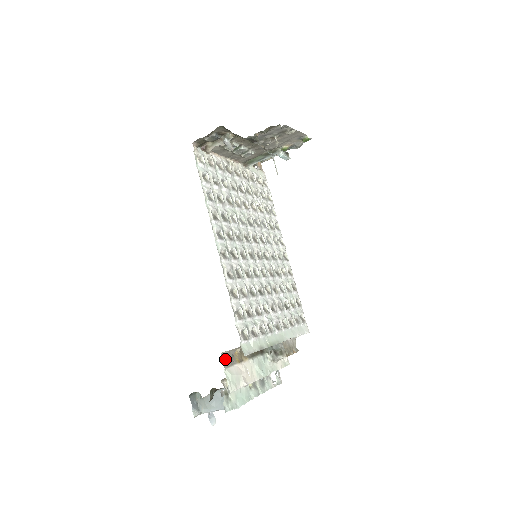
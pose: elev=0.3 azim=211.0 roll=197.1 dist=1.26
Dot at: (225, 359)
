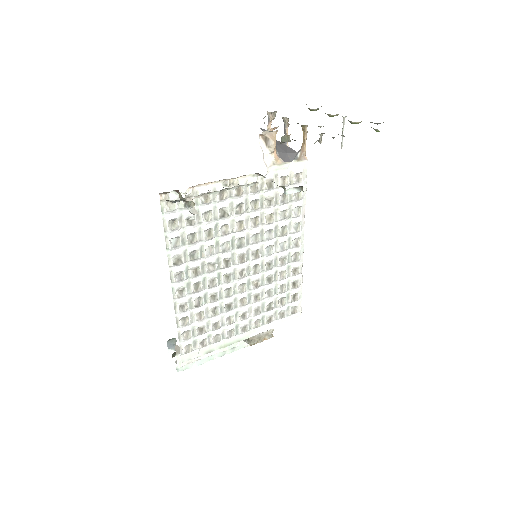
Dot at: (179, 348)
